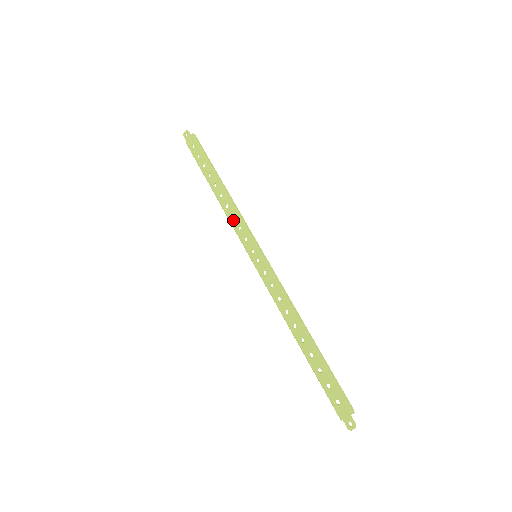
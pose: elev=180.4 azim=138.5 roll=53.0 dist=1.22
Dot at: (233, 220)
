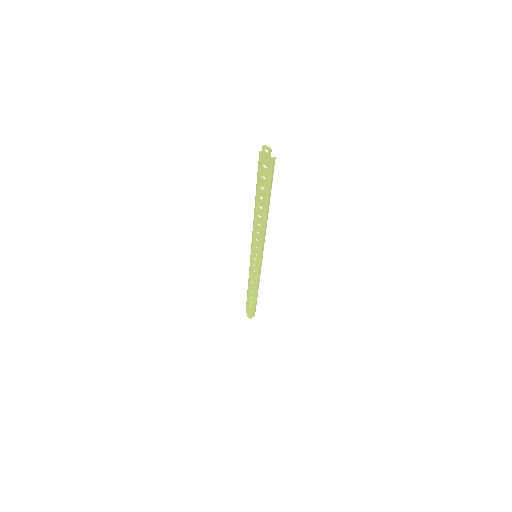
Dot at: (256, 234)
